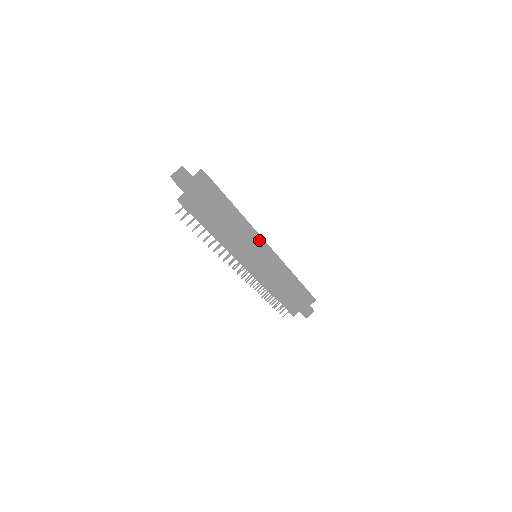
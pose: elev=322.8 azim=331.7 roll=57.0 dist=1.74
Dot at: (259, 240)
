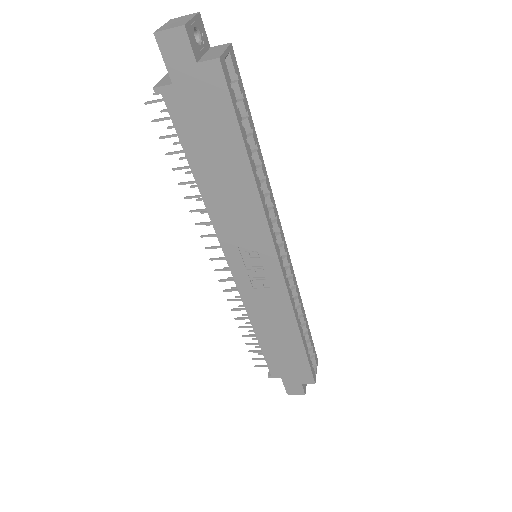
Dot at: (264, 233)
